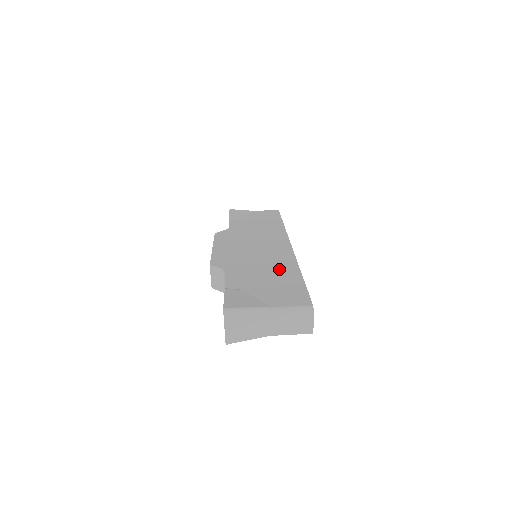
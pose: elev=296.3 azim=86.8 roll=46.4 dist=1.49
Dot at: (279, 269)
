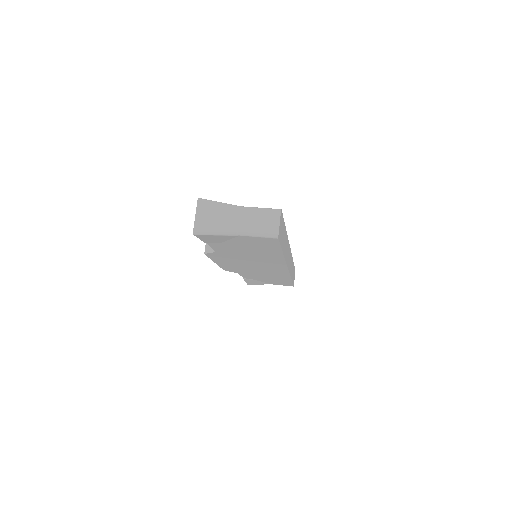
Dot at: occluded
